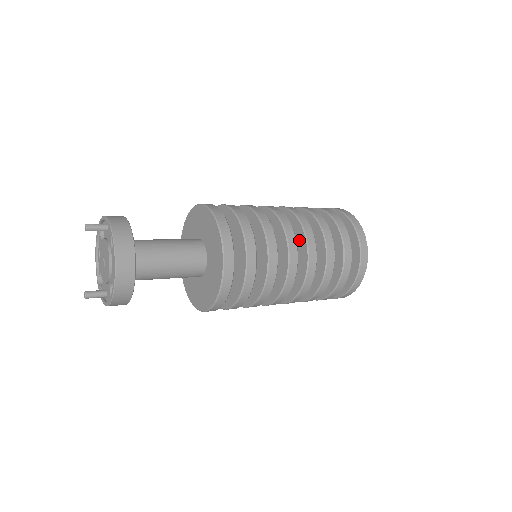
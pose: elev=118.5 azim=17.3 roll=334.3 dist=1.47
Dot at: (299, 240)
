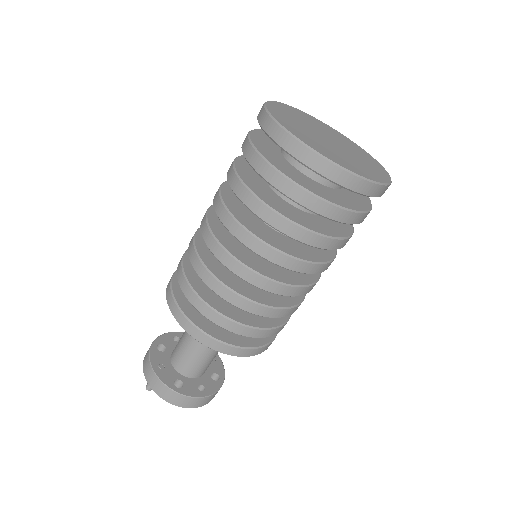
Dot at: occluded
